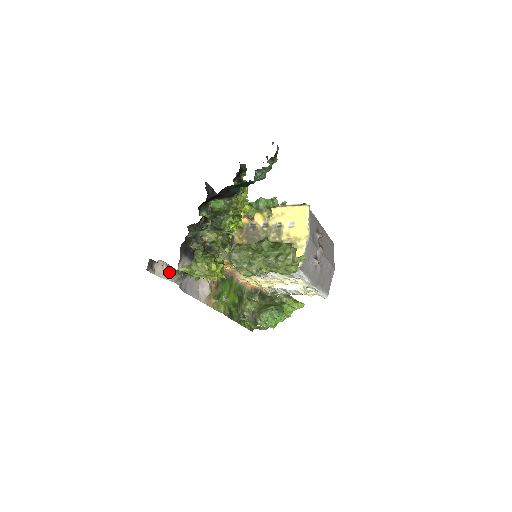
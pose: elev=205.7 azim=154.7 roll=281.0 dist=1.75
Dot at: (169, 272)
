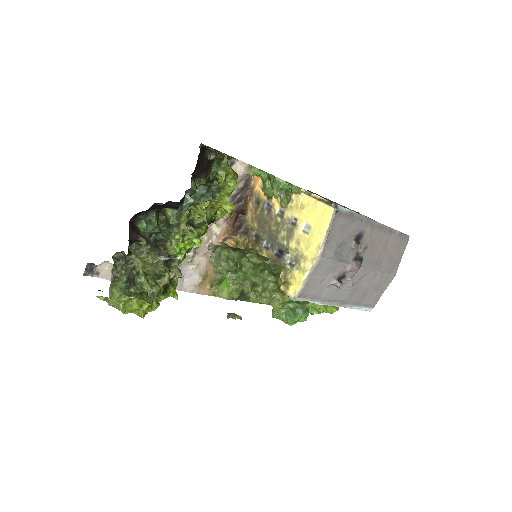
Dot at: occluded
